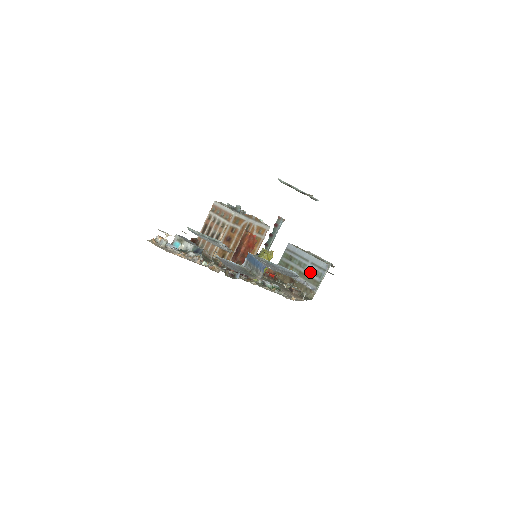
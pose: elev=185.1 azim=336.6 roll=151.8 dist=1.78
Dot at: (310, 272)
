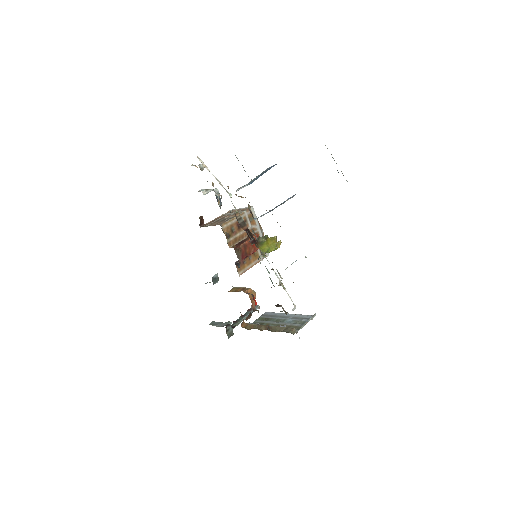
Dot at: (290, 323)
